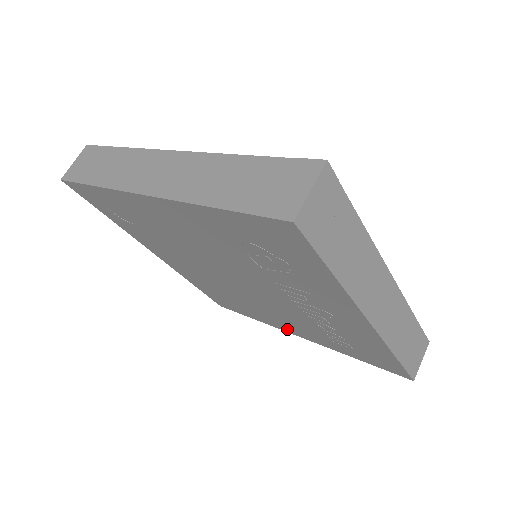
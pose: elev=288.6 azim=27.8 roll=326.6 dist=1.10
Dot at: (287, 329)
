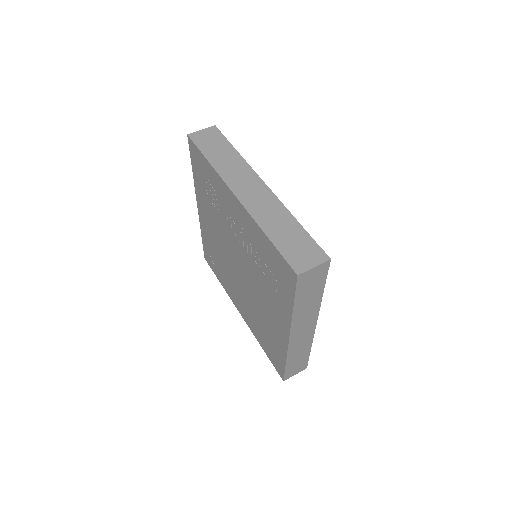
Dot at: (283, 334)
